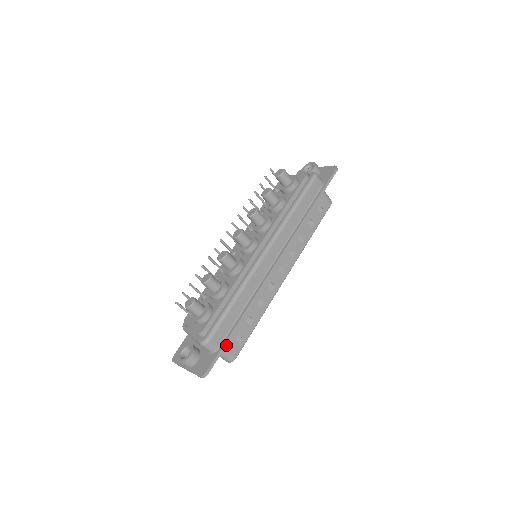
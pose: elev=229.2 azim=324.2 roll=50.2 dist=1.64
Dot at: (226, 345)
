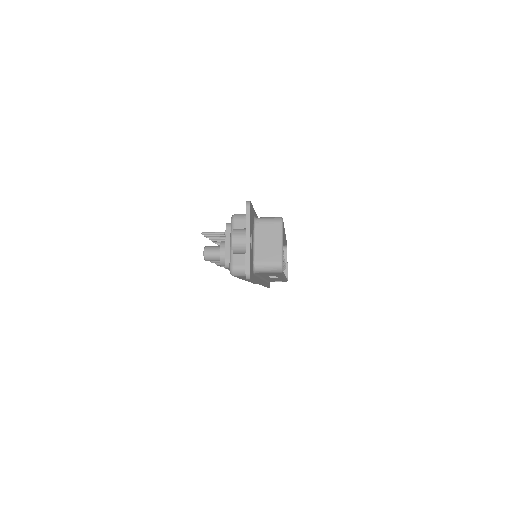
Dot at: occluded
